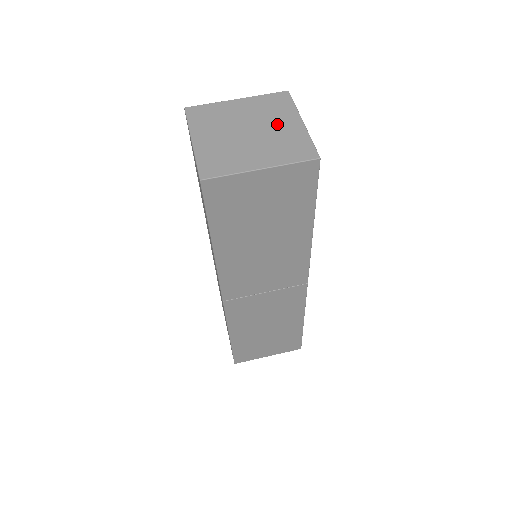
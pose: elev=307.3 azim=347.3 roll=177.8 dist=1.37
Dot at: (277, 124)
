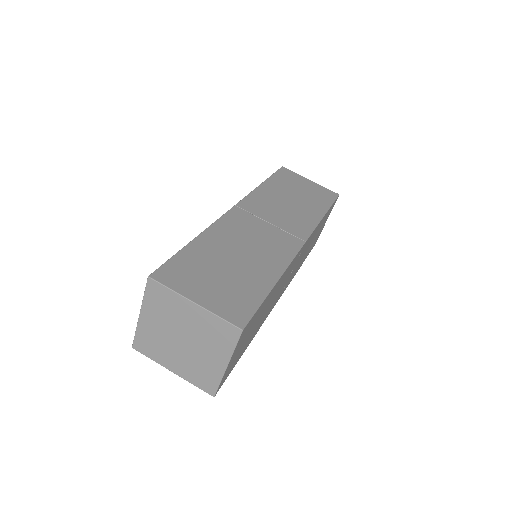
Dot at: (186, 320)
